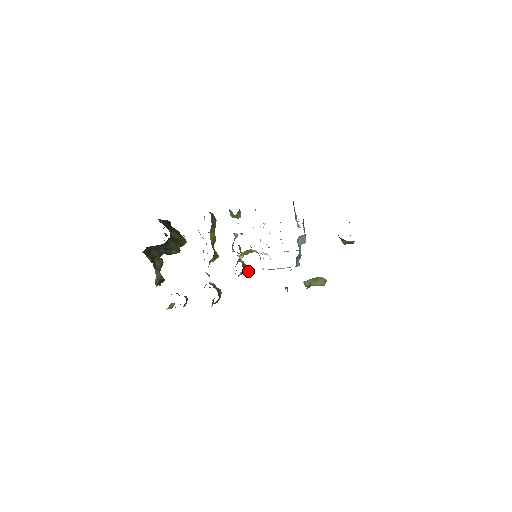
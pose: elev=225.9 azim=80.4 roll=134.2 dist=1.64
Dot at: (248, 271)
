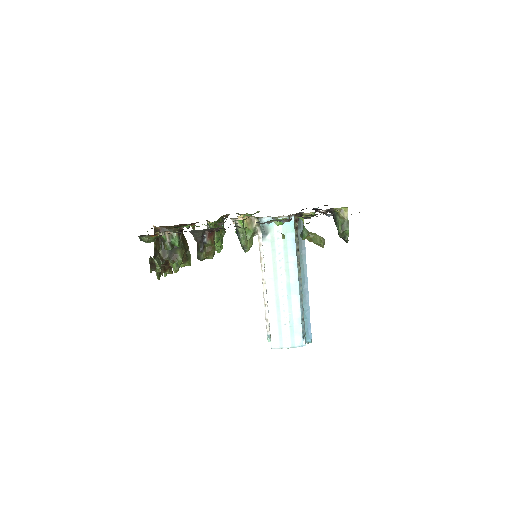
Dot at: (247, 244)
